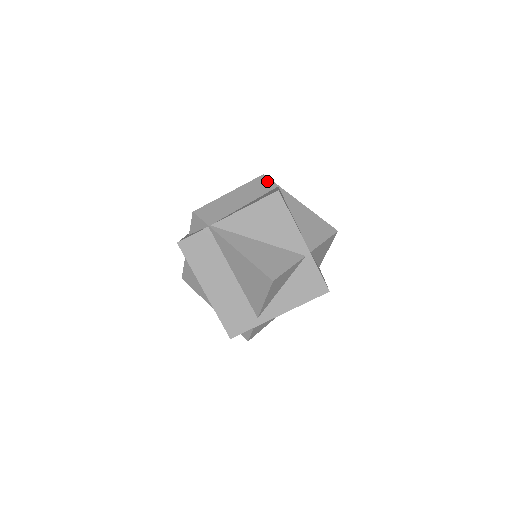
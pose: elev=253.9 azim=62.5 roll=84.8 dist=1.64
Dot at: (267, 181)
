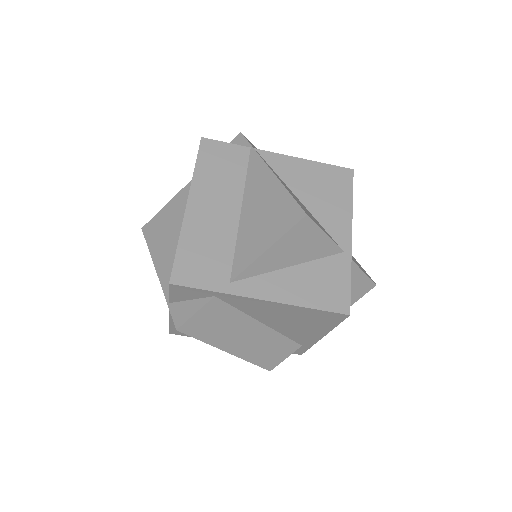
Dot at: occluded
